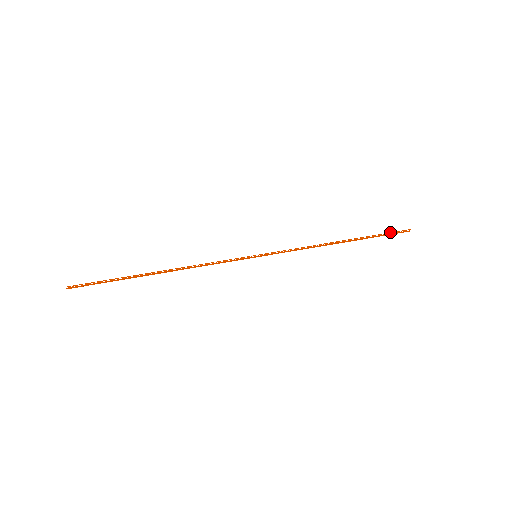
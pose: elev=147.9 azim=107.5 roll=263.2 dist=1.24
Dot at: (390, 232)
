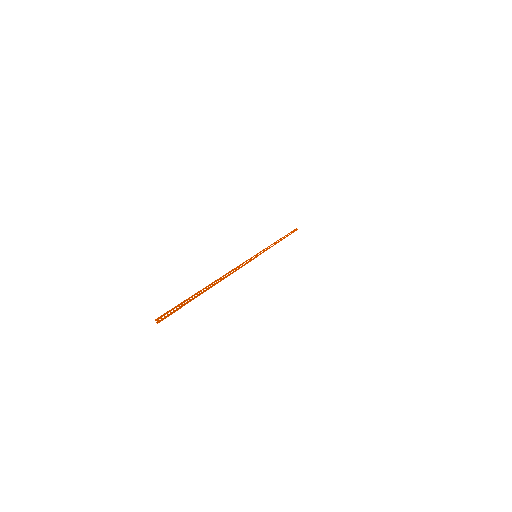
Dot at: occluded
